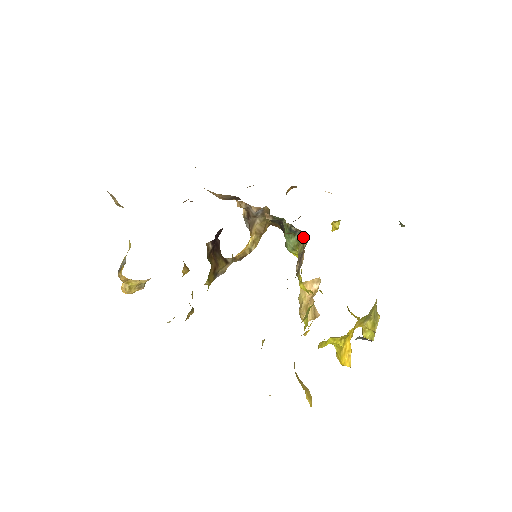
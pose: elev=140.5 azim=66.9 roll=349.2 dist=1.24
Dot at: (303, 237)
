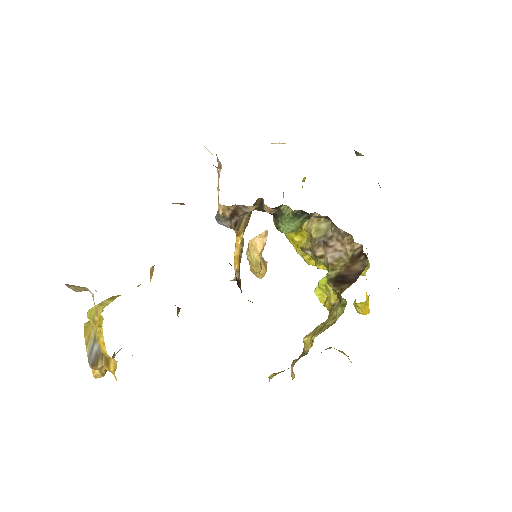
Dot at: (312, 217)
